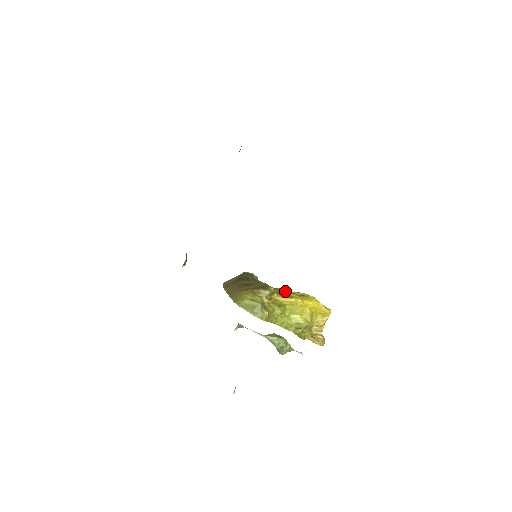
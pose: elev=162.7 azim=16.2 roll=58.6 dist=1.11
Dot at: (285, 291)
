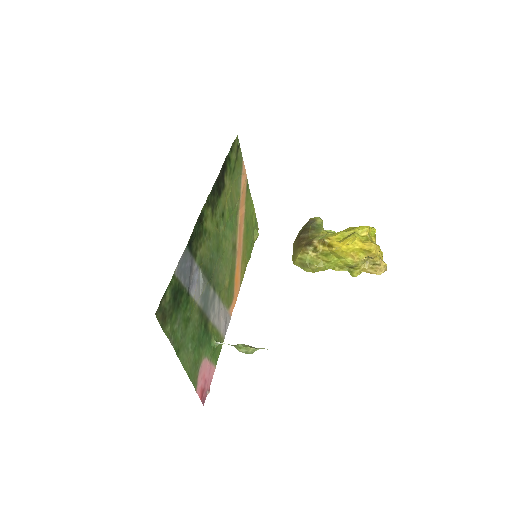
Dot at: (329, 240)
